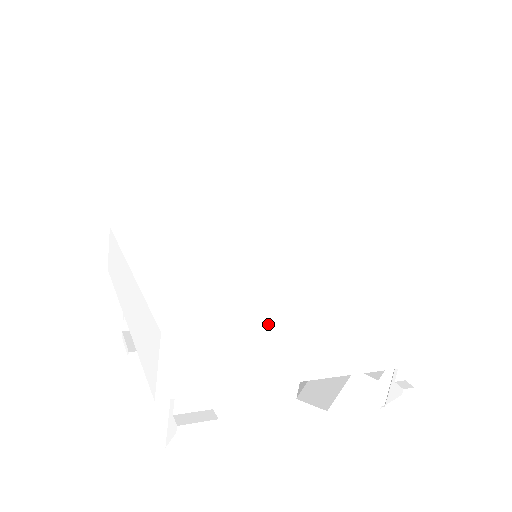
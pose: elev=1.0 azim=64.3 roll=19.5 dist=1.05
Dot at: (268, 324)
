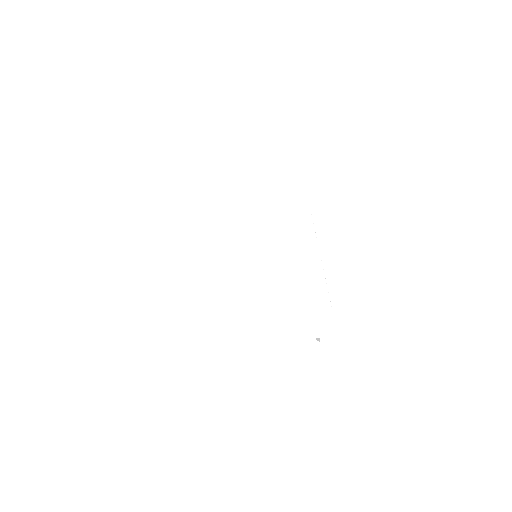
Dot at: (234, 332)
